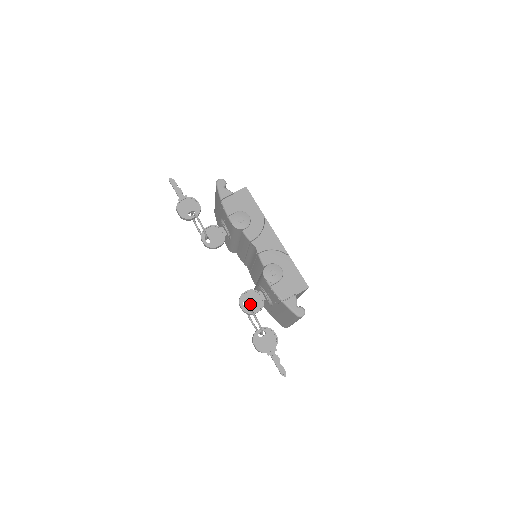
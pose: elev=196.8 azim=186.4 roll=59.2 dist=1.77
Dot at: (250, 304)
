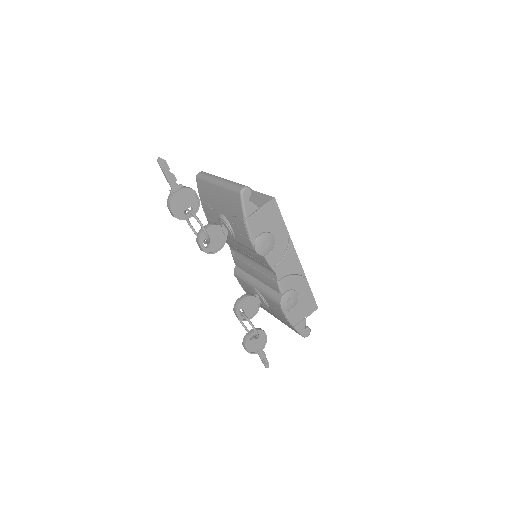
Dot at: (246, 311)
